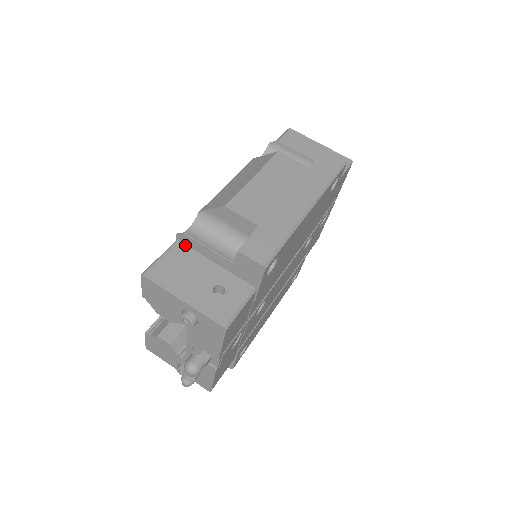
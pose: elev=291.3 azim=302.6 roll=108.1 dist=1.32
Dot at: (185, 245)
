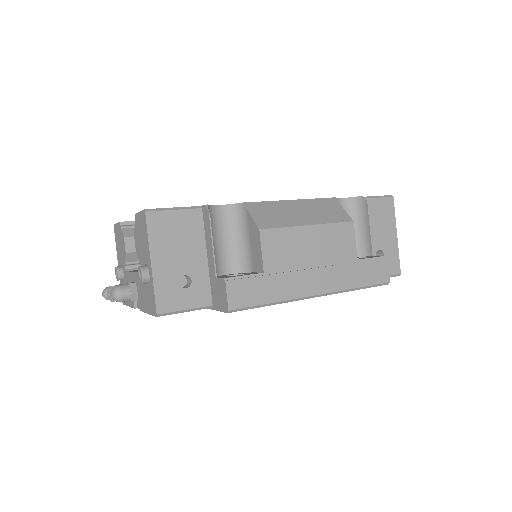
Dot at: (203, 218)
